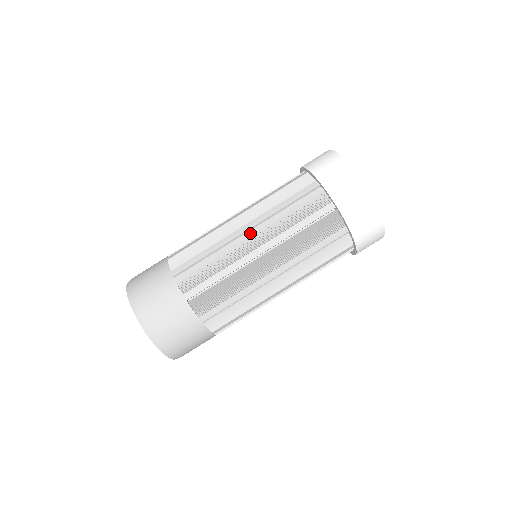
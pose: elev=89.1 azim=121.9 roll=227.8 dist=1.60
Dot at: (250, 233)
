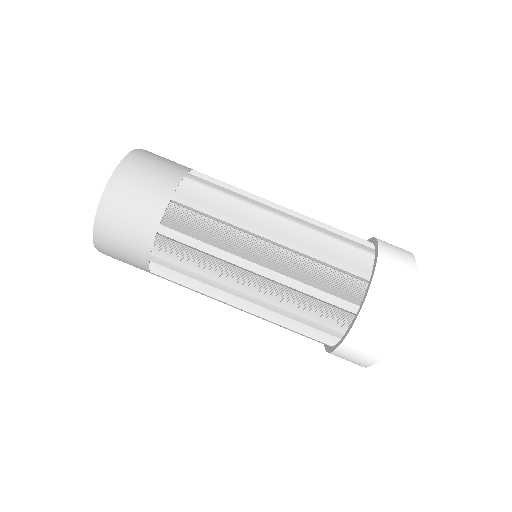
Dot at: (281, 219)
